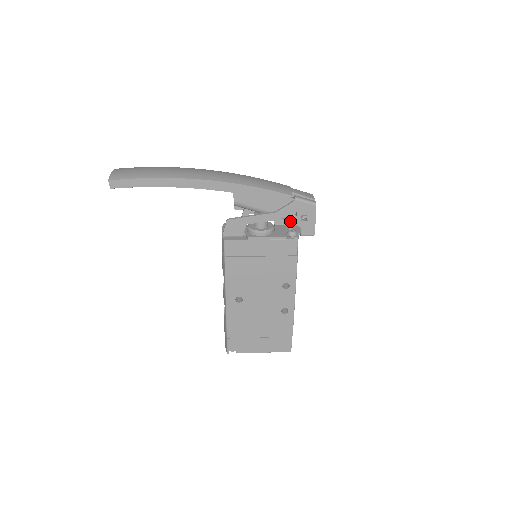
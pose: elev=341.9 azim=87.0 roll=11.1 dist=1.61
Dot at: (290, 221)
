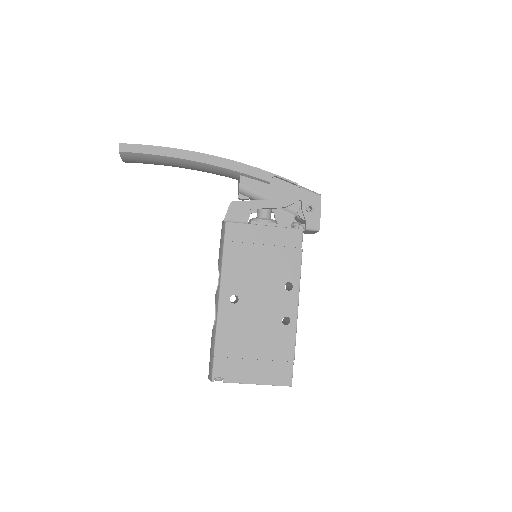
Dot at: occluded
